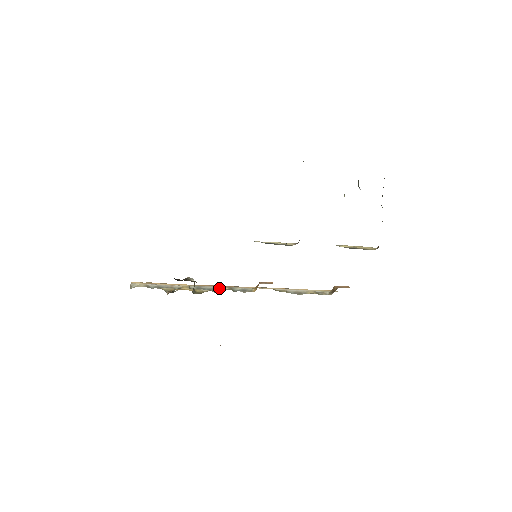
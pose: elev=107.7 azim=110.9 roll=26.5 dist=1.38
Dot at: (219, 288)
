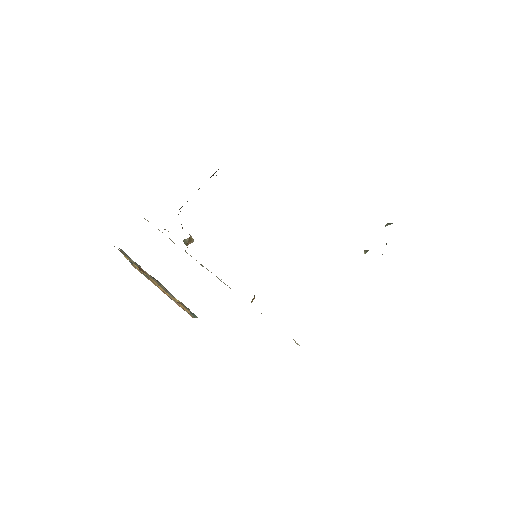
Dot at: occluded
